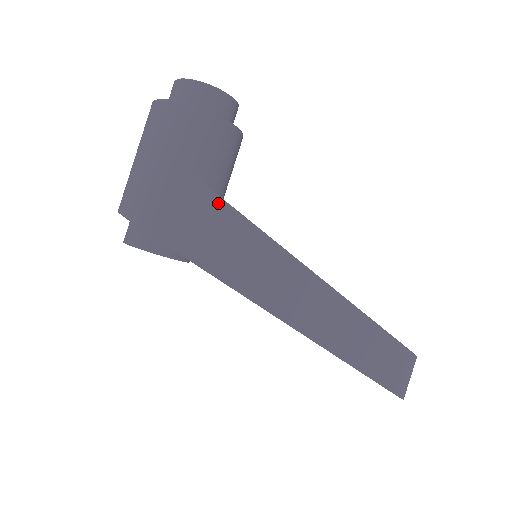
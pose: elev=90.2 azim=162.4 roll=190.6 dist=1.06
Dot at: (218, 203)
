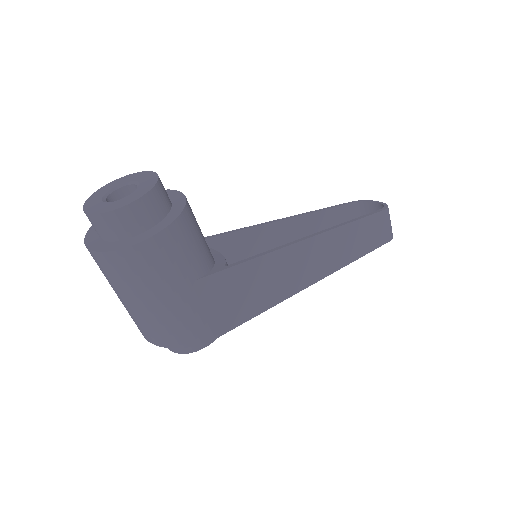
Dot at: (229, 274)
